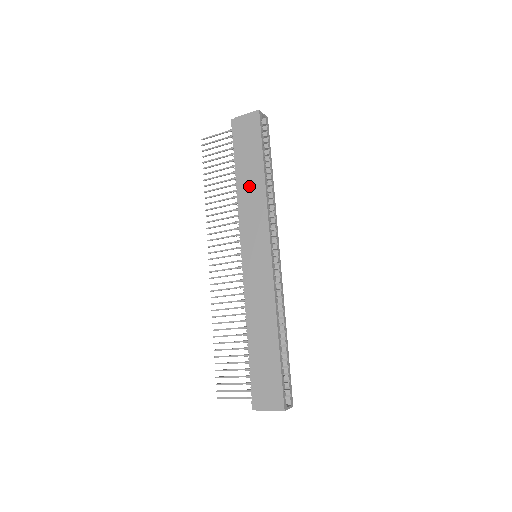
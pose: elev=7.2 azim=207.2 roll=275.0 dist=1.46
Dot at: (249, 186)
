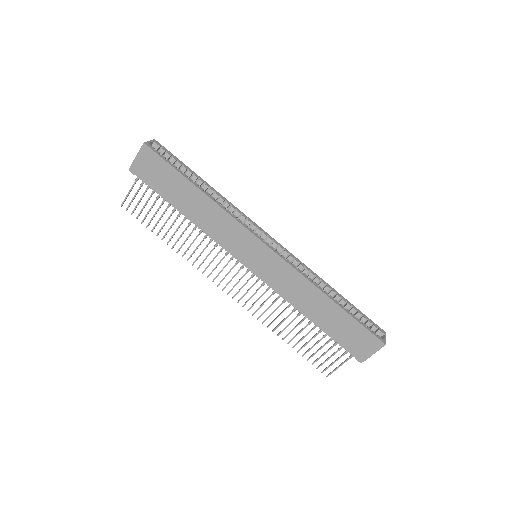
Dot at: (198, 210)
